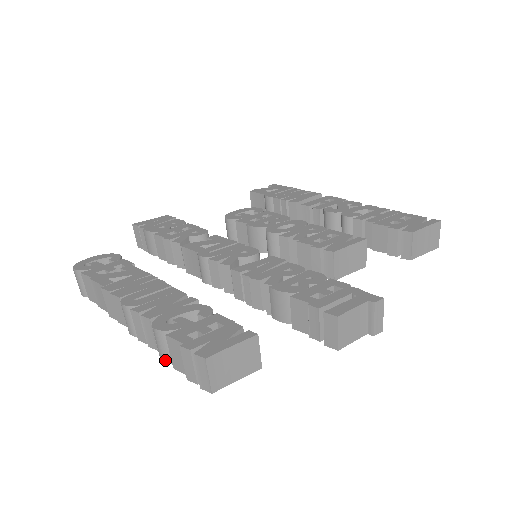
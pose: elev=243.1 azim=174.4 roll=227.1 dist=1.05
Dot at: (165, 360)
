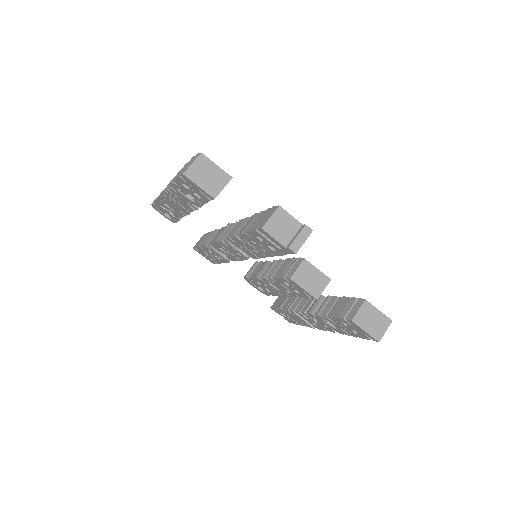
Dot at: (172, 181)
